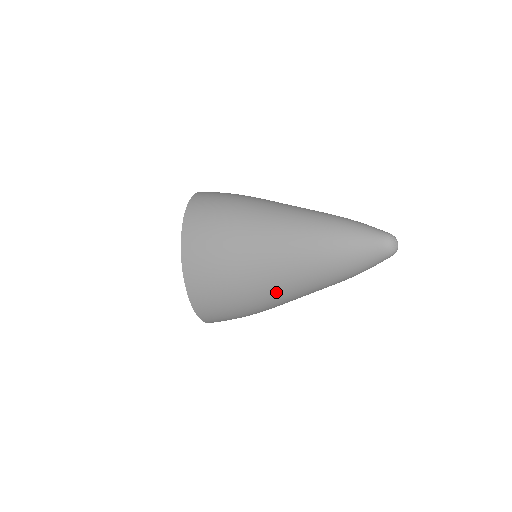
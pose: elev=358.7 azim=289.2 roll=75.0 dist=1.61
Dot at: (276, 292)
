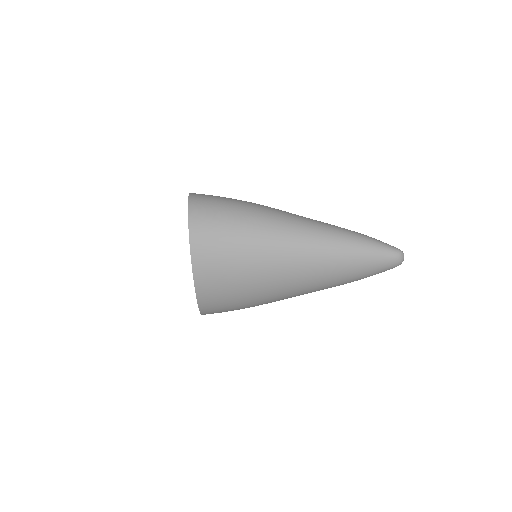
Dot at: (290, 296)
